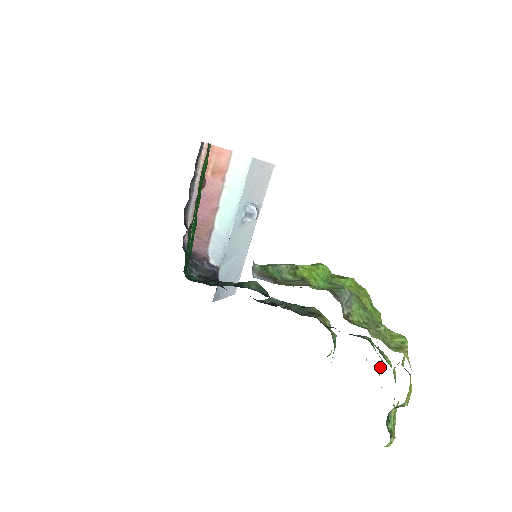
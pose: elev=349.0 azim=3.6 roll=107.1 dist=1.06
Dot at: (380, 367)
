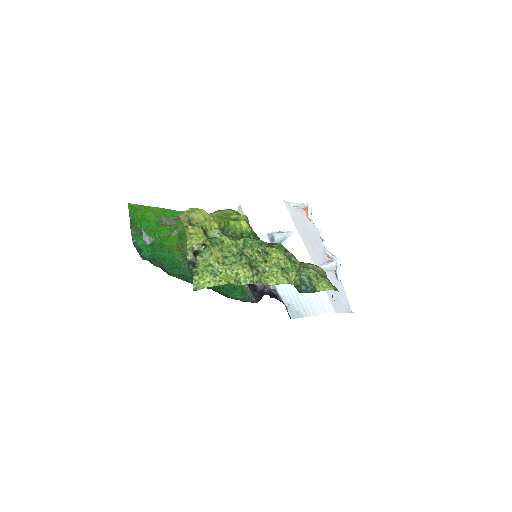
Dot at: (268, 253)
